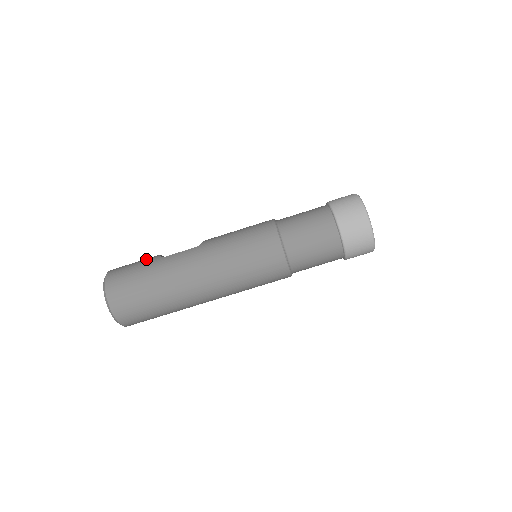
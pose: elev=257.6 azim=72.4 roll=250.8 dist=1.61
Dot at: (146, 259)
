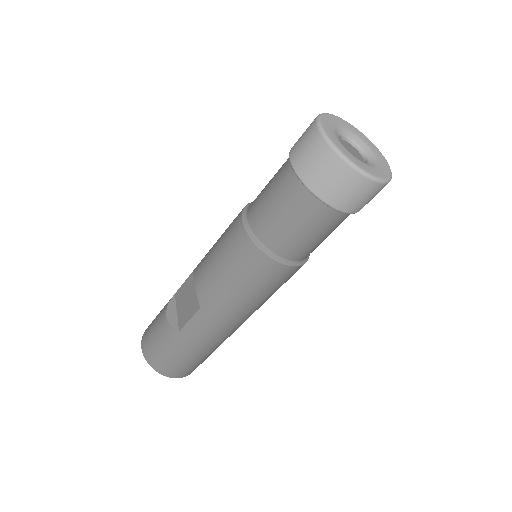
Dot at: (163, 334)
